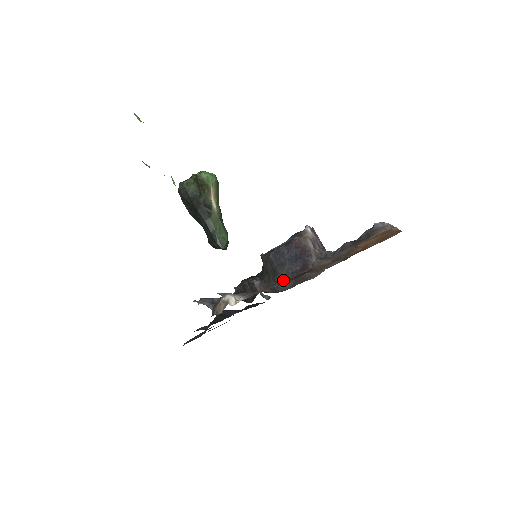
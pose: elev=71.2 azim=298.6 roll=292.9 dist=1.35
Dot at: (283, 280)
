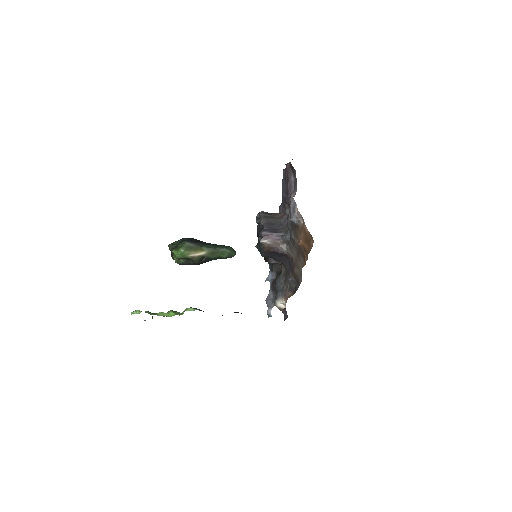
Dot at: (286, 267)
